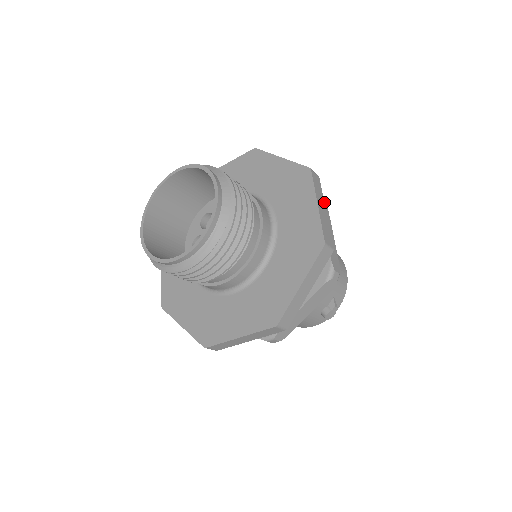
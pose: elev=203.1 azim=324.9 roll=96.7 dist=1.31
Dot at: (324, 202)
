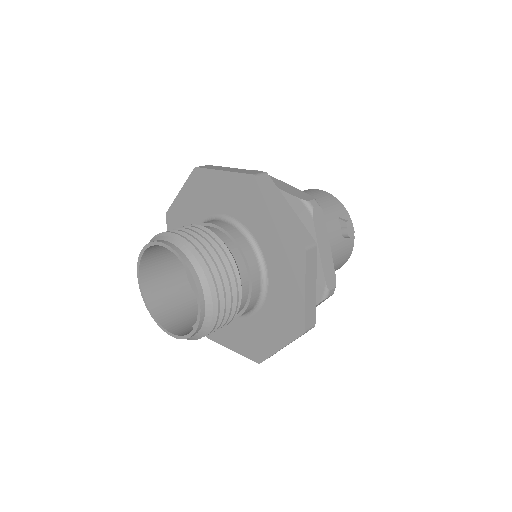
Dot at: (331, 295)
